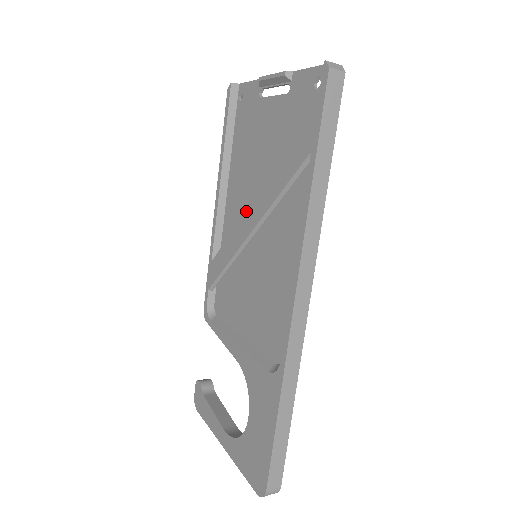
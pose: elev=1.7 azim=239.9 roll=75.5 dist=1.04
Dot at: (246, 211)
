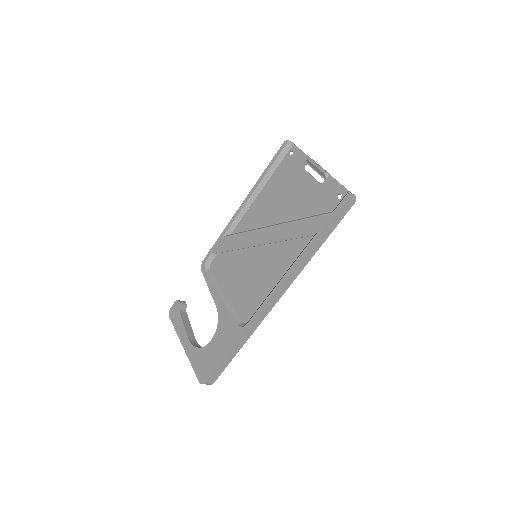
Dot at: (263, 228)
